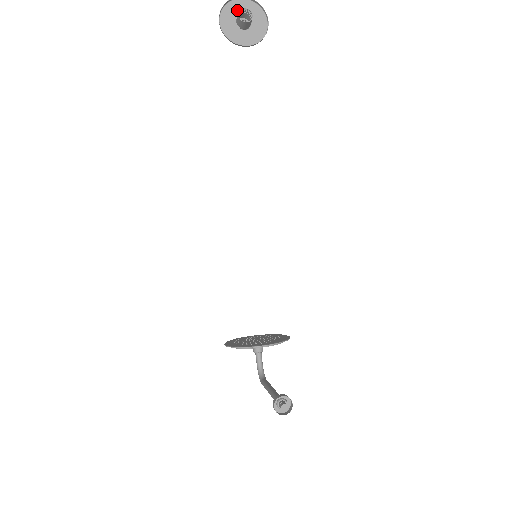
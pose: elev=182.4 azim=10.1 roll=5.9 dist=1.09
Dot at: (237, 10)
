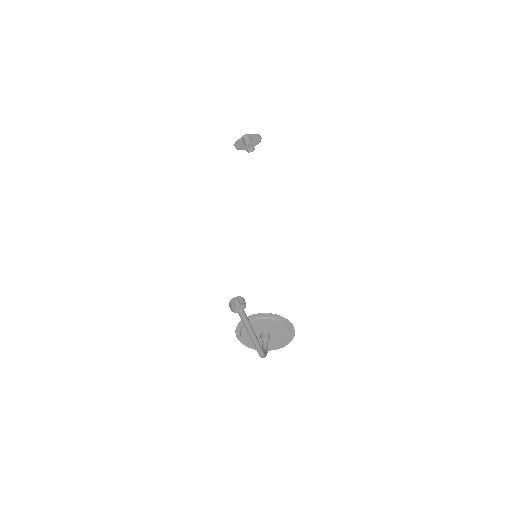
Dot at: occluded
